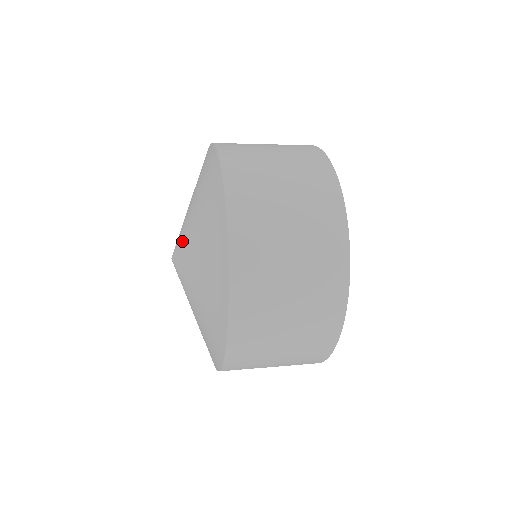
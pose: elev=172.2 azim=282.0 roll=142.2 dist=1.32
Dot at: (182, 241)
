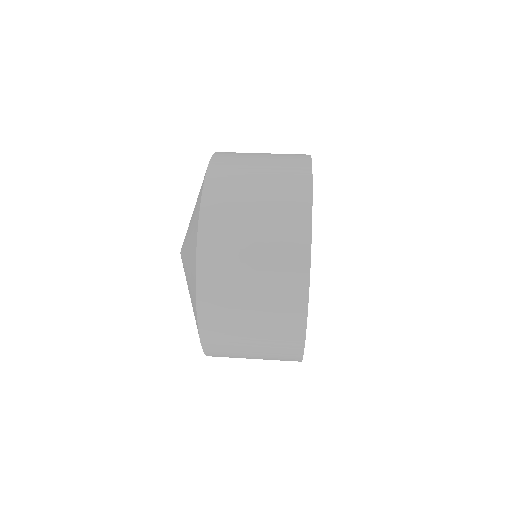
Dot at: (184, 241)
